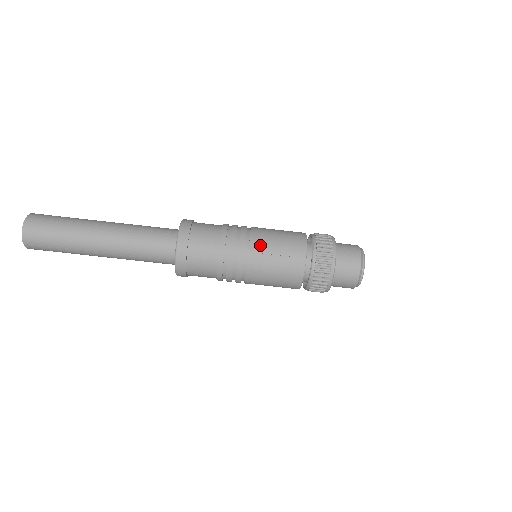
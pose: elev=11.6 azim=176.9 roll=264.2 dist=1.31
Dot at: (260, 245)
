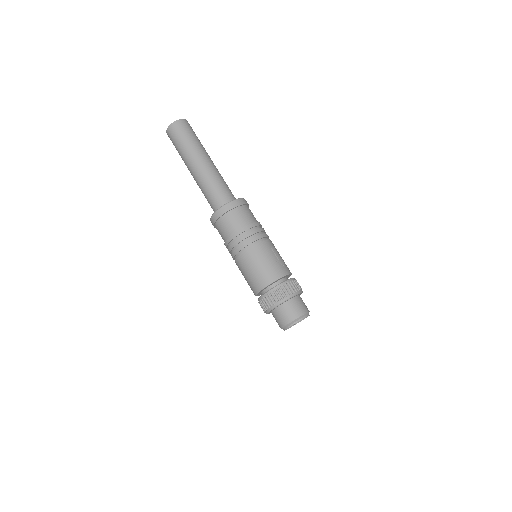
Dot at: (273, 245)
